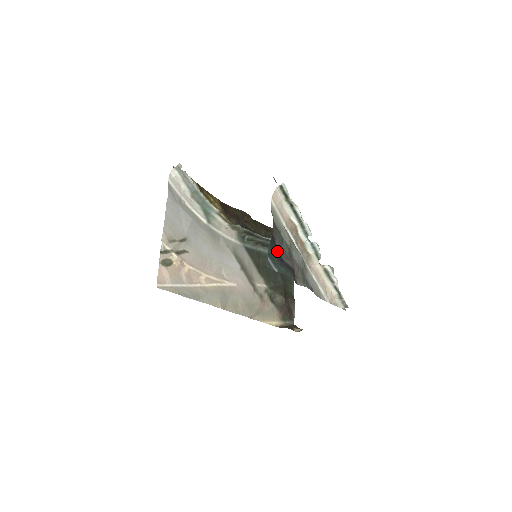
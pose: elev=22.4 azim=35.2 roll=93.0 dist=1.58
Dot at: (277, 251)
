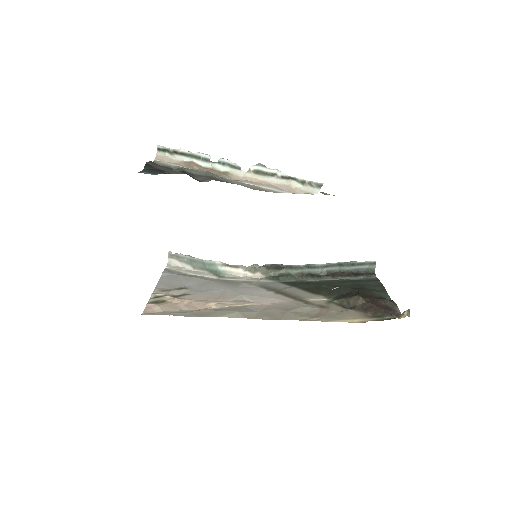
Dot at: (160, 171)
